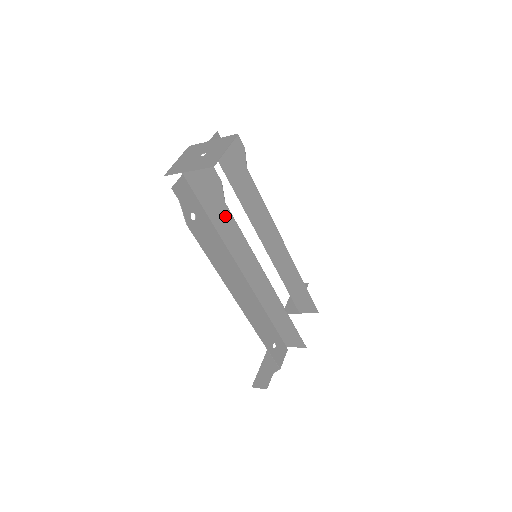
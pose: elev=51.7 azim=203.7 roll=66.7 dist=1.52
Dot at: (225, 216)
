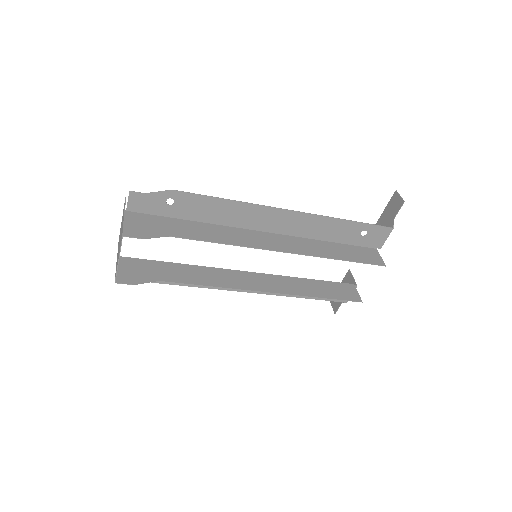
Dot at: (173, 277)
